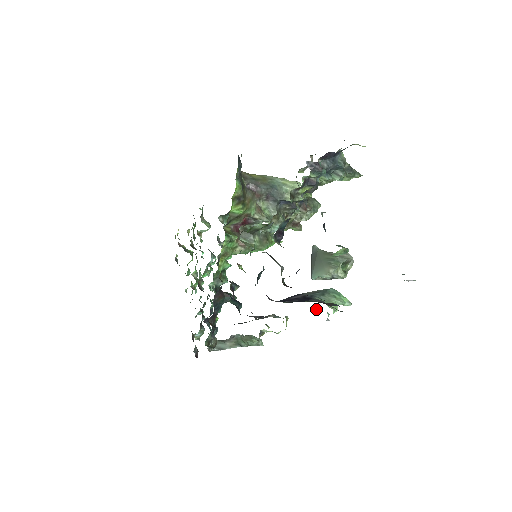
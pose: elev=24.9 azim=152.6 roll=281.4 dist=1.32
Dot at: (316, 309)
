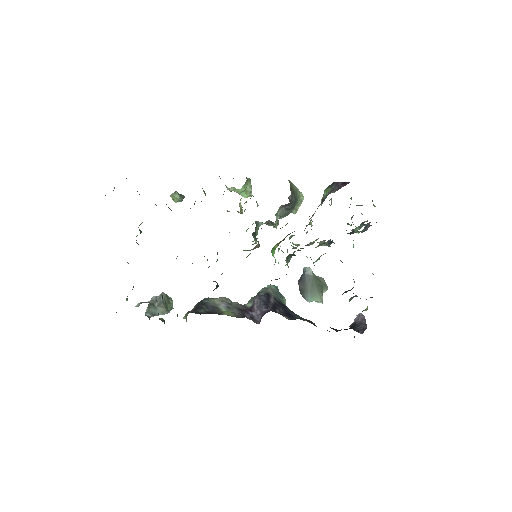
Dot at: occluded
